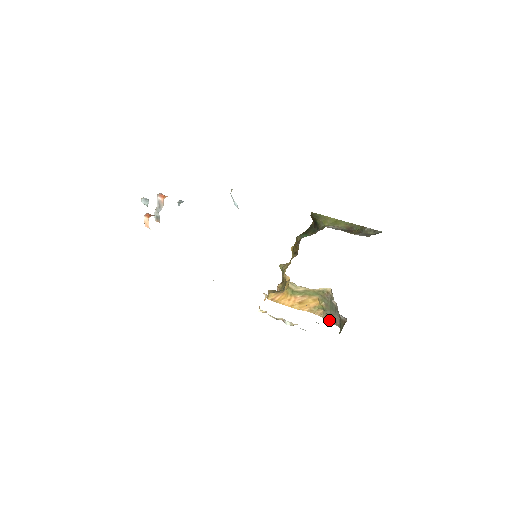
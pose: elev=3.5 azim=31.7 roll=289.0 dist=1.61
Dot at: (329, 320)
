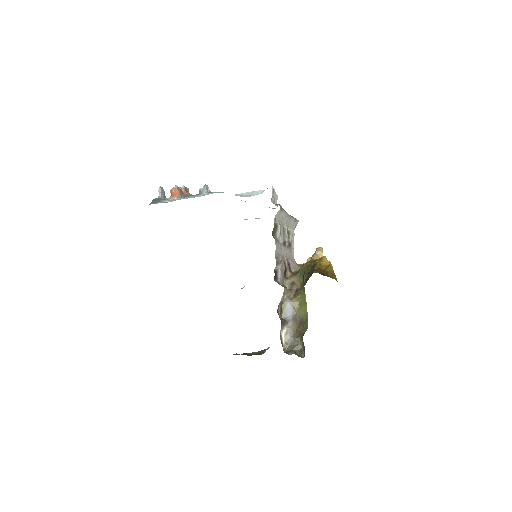
Dot at: occluded
